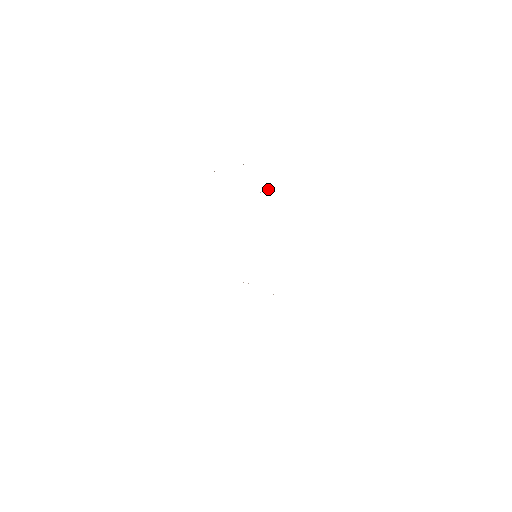
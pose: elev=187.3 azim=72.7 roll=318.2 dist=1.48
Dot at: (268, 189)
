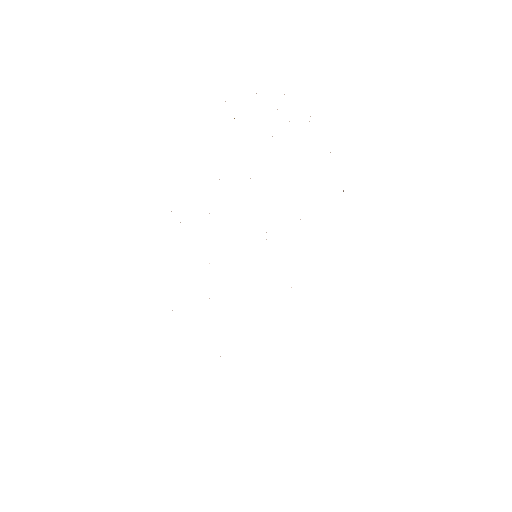
Dot at: occluded
